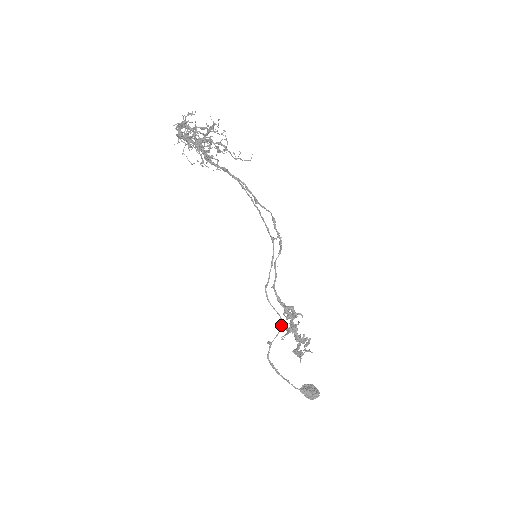
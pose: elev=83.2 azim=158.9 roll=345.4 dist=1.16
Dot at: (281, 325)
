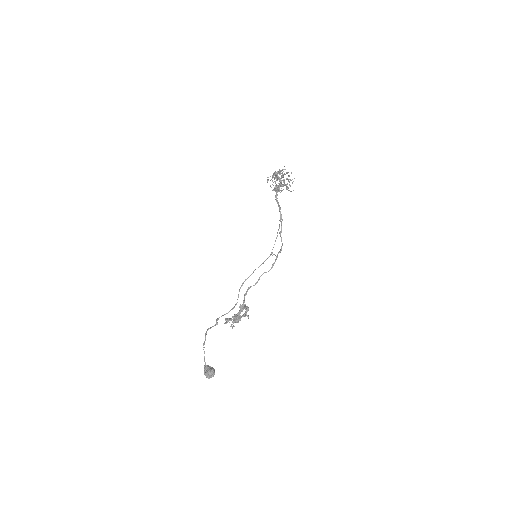
Dot at: (233, 308)
